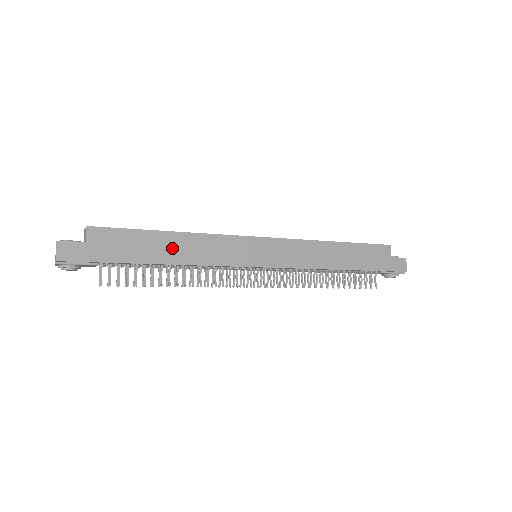
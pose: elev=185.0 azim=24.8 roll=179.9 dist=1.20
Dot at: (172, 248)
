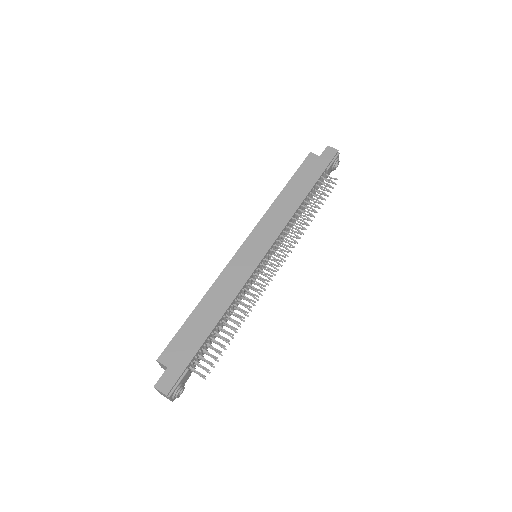
Dot at: (210, 311)
